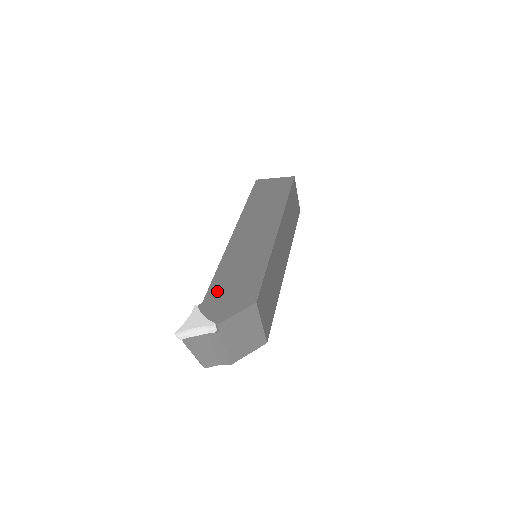
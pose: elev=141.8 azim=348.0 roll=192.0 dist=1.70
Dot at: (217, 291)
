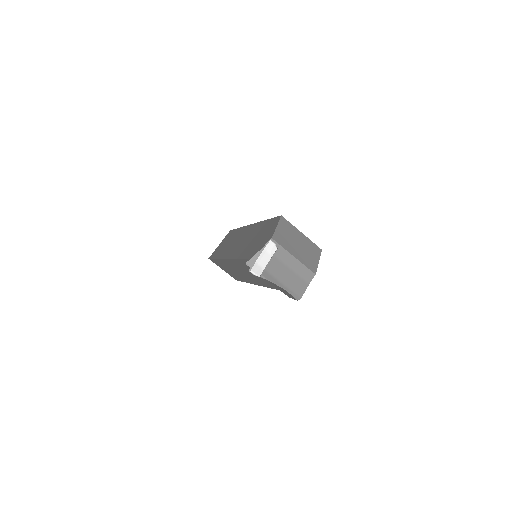
Dot at: (250, 250)
